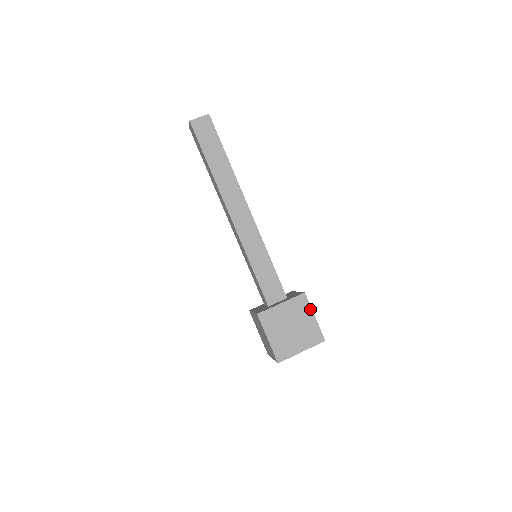
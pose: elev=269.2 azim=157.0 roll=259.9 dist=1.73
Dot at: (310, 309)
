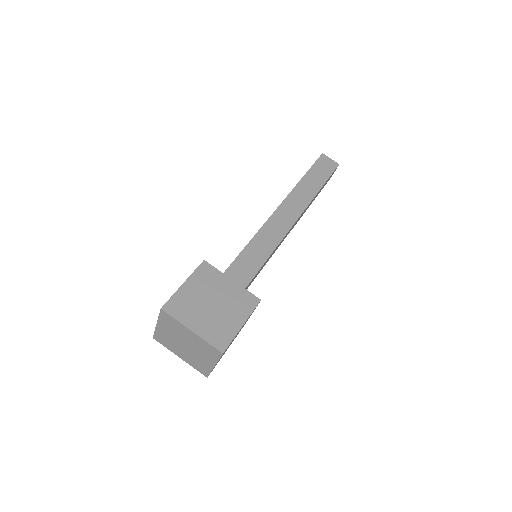
Dot at: (248, 315)
